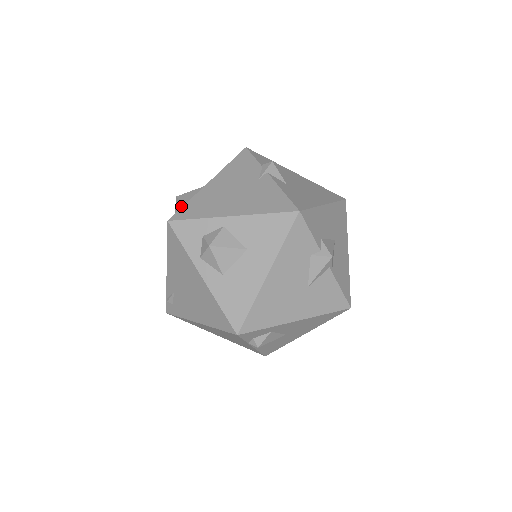
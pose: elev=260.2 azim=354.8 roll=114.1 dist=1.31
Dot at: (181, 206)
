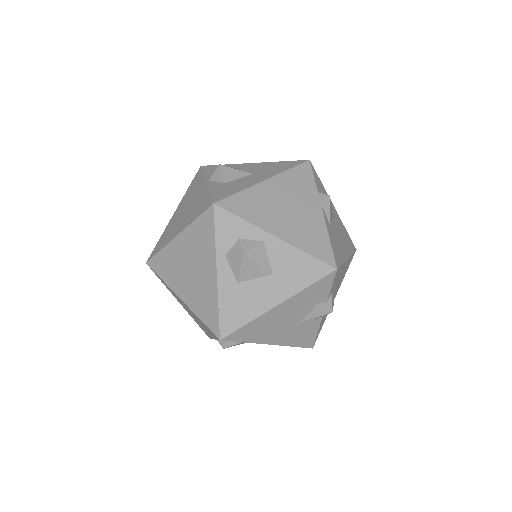
Dot at: (222, 181)
